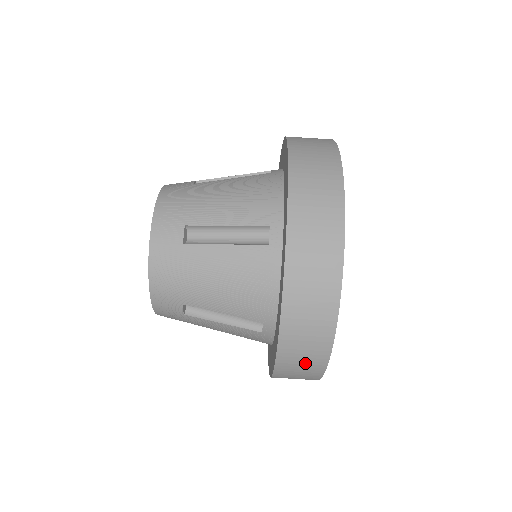
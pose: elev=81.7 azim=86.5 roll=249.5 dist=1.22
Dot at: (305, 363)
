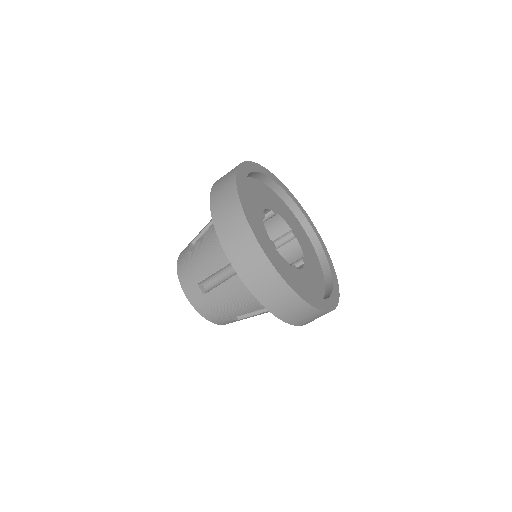
Dot at: (308, 317)
